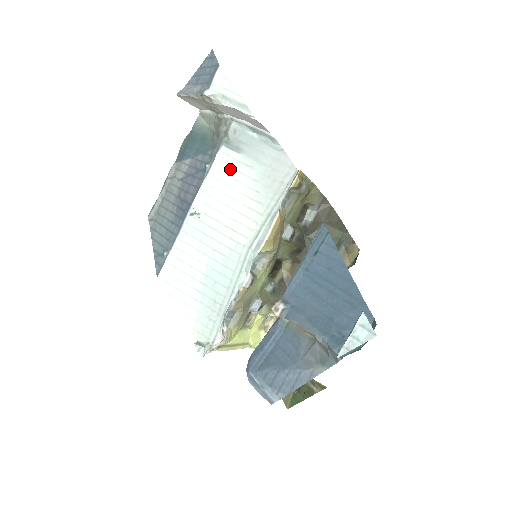
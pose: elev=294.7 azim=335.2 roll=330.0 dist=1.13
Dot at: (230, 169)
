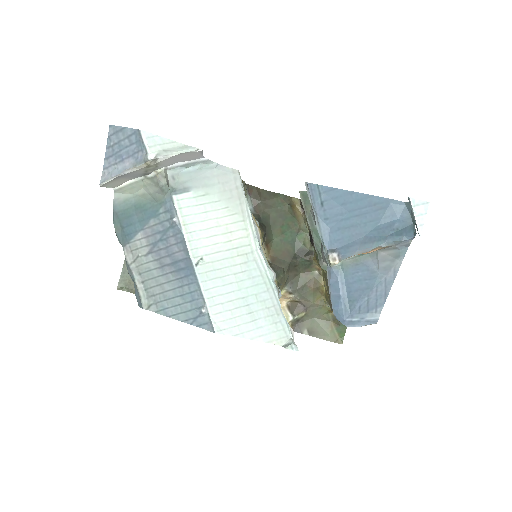
Dot at: (193, 208)
